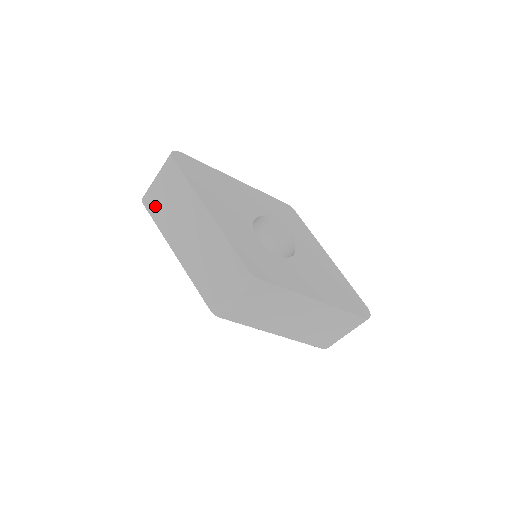
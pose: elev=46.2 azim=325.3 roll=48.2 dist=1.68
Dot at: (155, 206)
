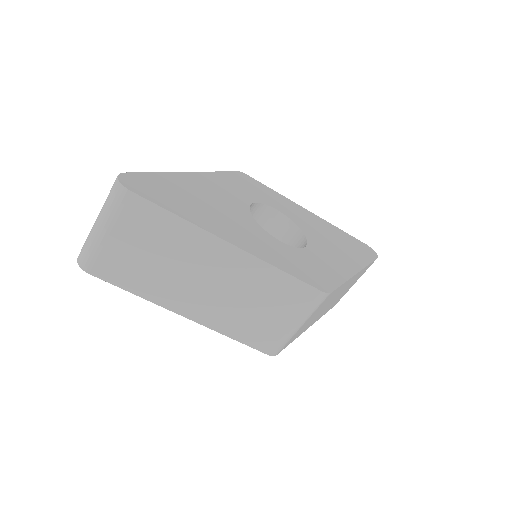
Dot at: (117, 269)
